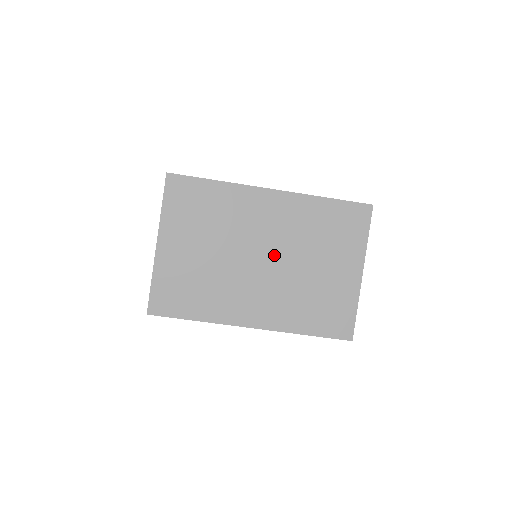
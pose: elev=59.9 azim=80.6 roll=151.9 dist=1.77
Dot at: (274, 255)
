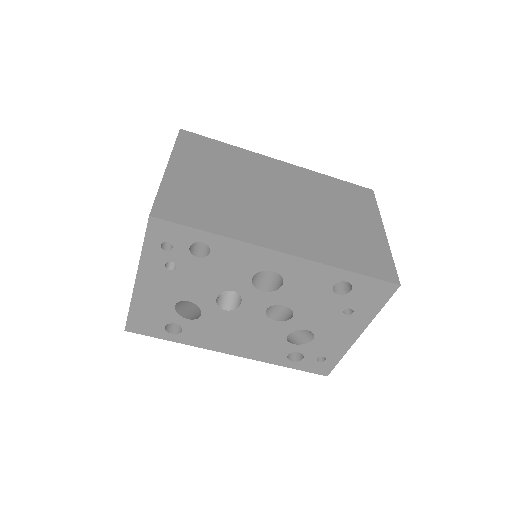
Dot at: (293, 201)
